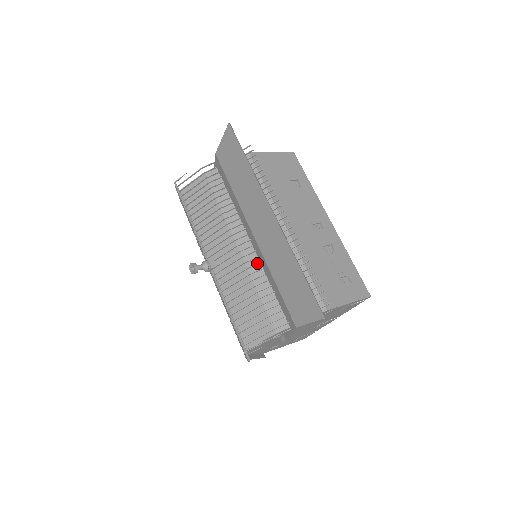
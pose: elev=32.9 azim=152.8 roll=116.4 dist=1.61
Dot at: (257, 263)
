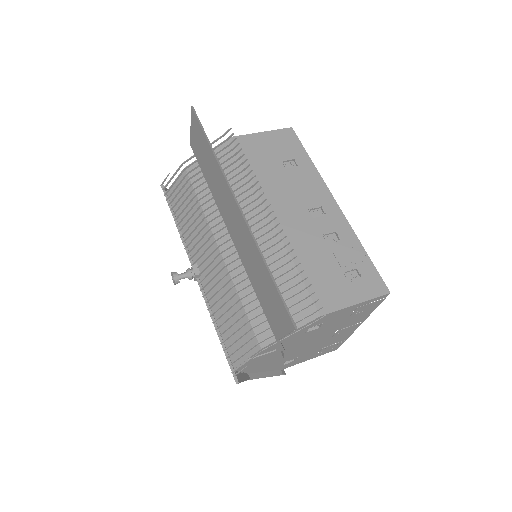
Dot at: (238, 265)
